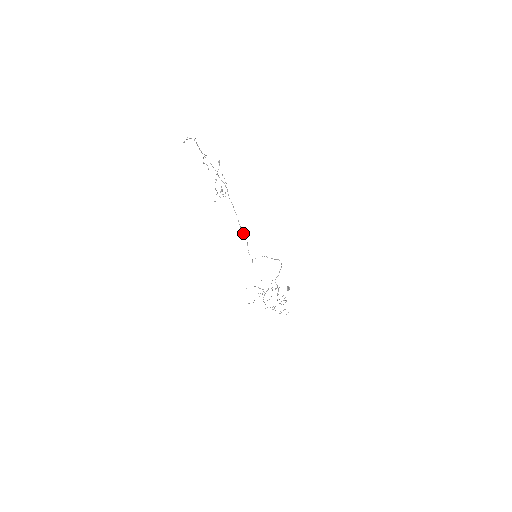
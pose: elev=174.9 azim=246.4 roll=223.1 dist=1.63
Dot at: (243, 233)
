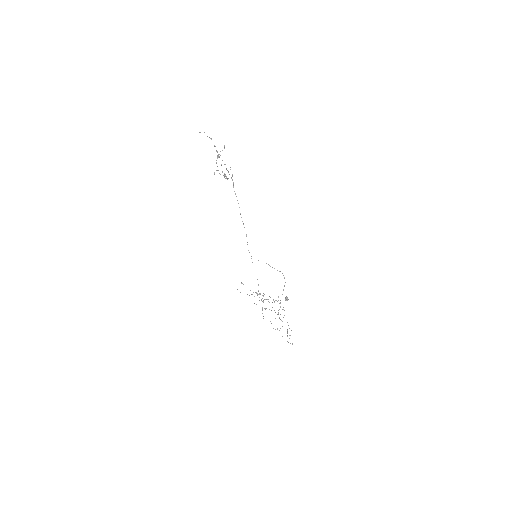
Dot at: occluded
